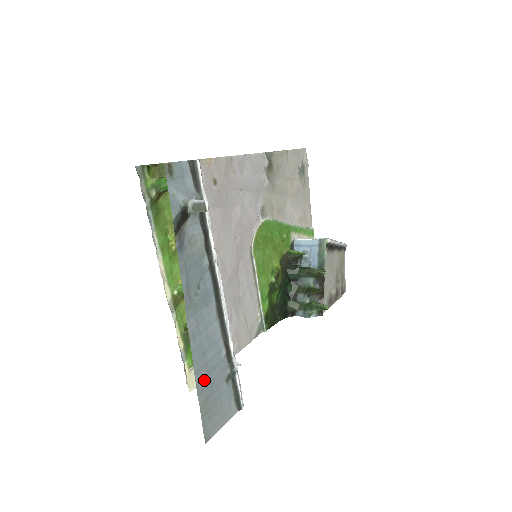
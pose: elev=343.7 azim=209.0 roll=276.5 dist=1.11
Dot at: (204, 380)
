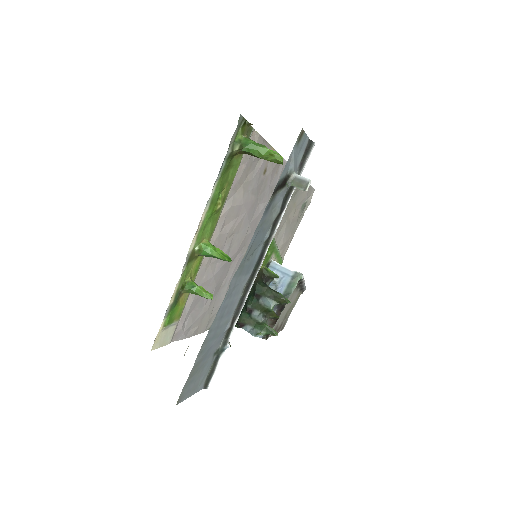
Dot at: (208, 342)
